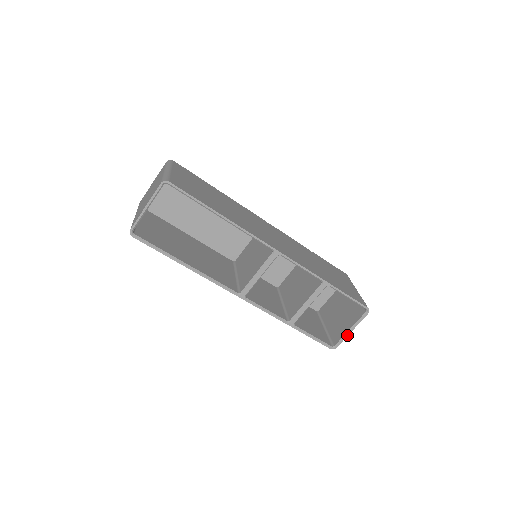
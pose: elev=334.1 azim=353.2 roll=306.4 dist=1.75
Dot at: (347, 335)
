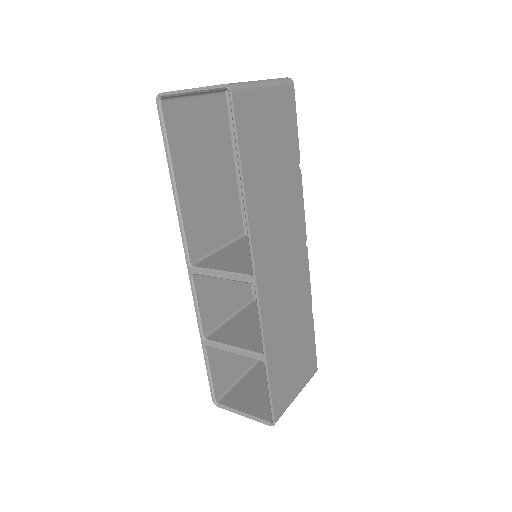
Dot at: (236, 412)
